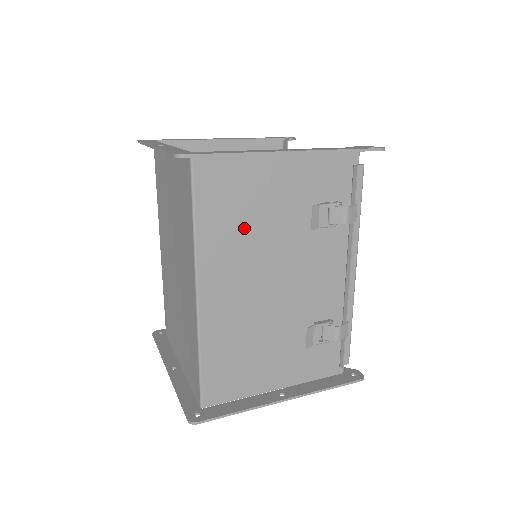
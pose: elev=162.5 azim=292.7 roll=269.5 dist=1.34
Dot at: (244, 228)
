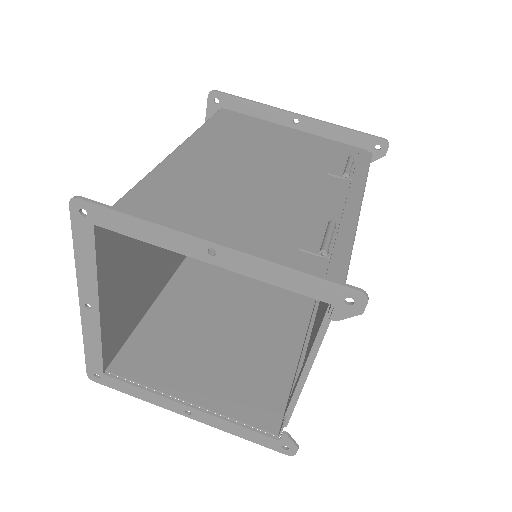
Dot at: (182, 337)
